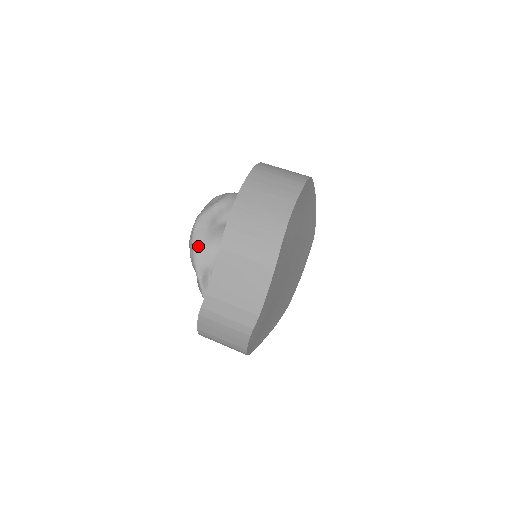
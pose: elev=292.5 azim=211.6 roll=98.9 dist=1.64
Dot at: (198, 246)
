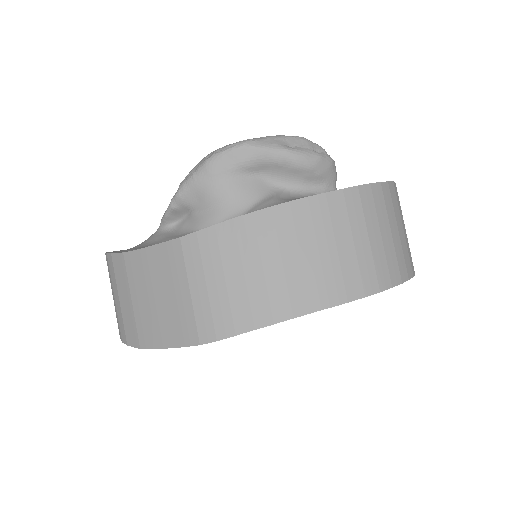
Dot at: (205, 175)
